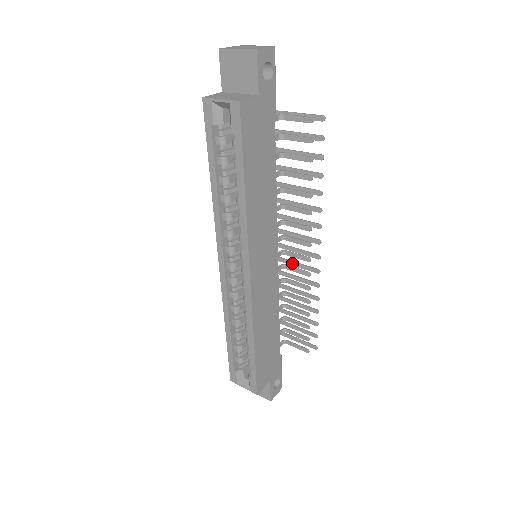
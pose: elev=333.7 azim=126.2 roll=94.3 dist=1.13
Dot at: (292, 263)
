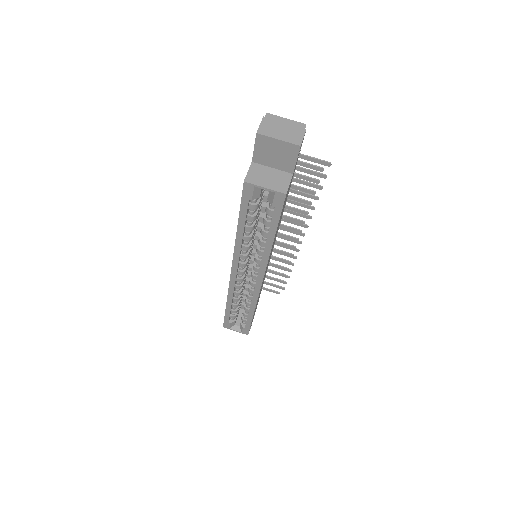
Dot at: occluded
